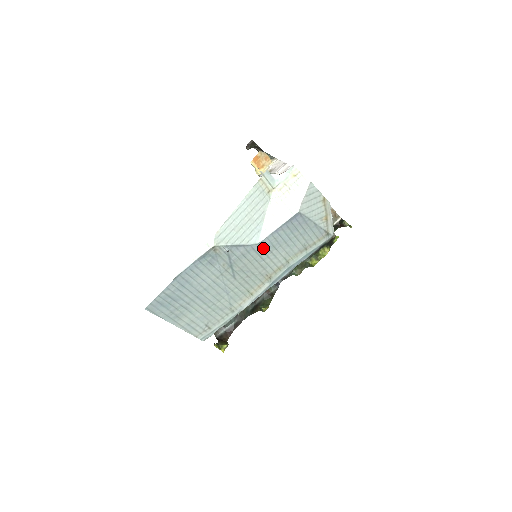
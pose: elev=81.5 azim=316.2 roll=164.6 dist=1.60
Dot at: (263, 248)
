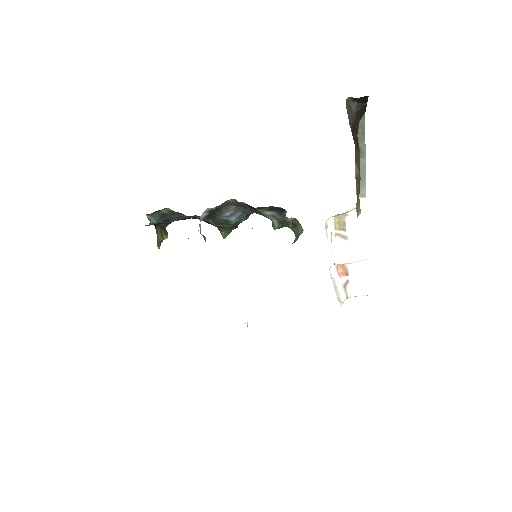
Dot at: occluded
